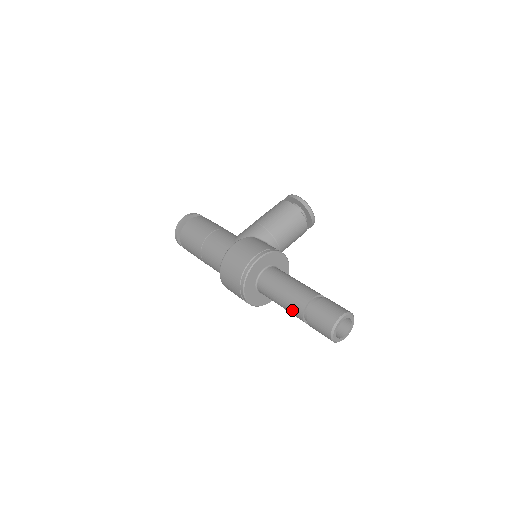
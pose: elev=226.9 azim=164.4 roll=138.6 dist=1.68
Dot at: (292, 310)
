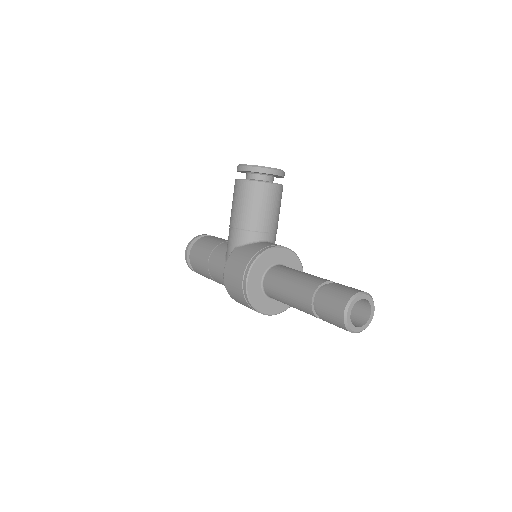
Dot at: occluded
